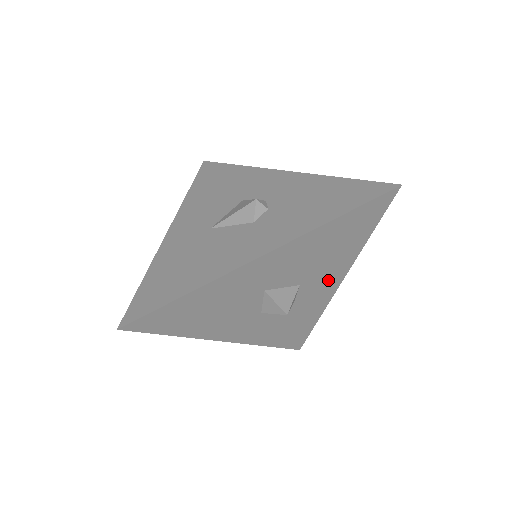
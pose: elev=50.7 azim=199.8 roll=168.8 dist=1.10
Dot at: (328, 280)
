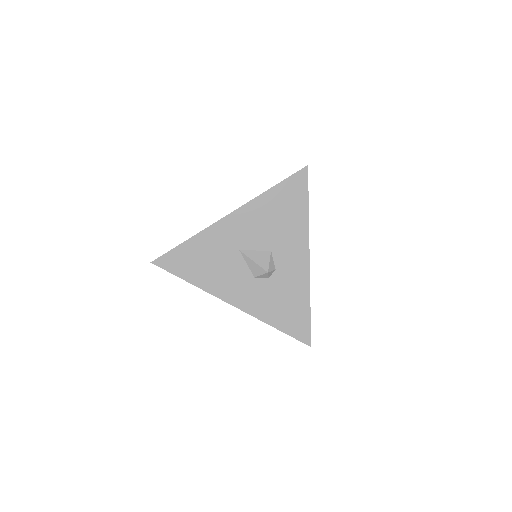
Dot at: occluded
